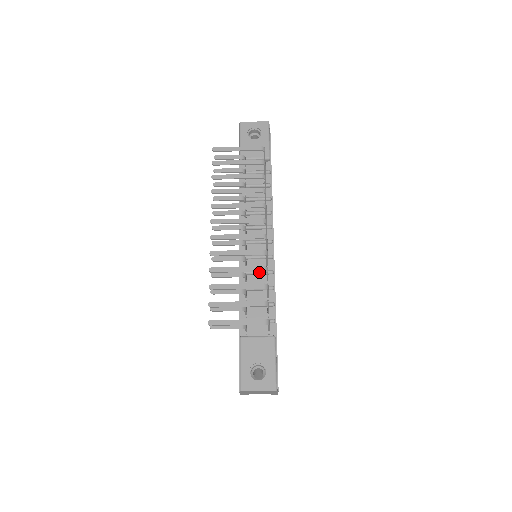
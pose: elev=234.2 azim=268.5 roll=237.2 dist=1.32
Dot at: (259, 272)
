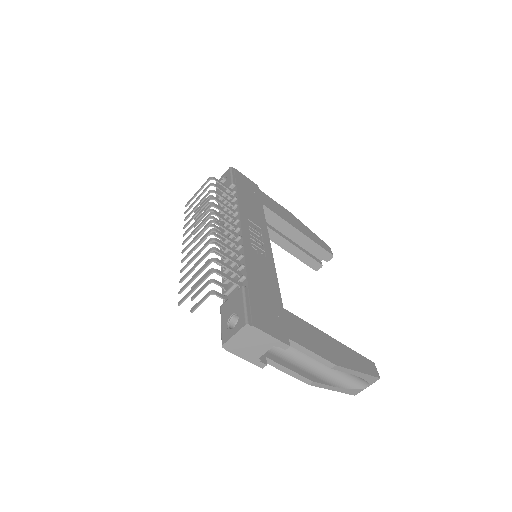
Dot at: (231, 254)
